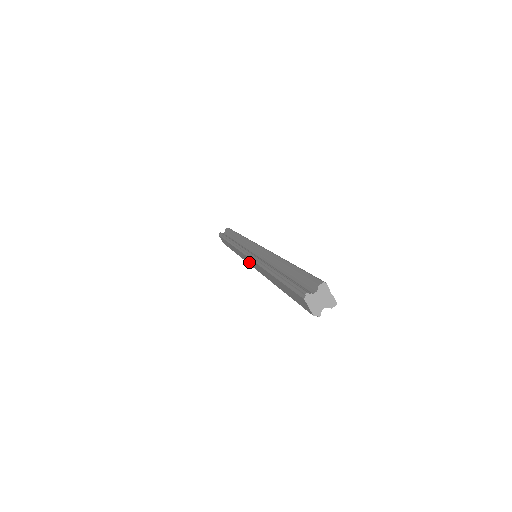
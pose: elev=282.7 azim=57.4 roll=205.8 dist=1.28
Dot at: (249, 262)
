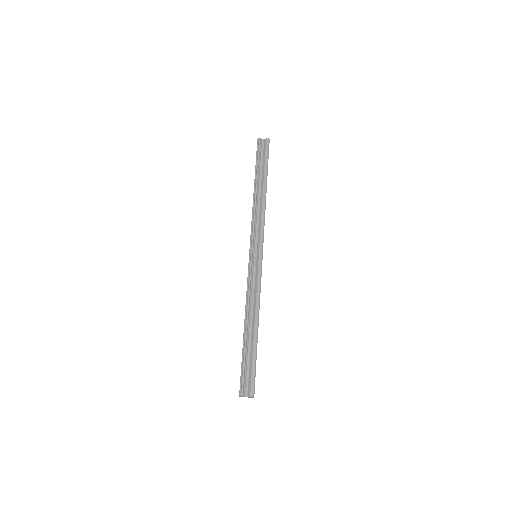
Dot at: occluded
